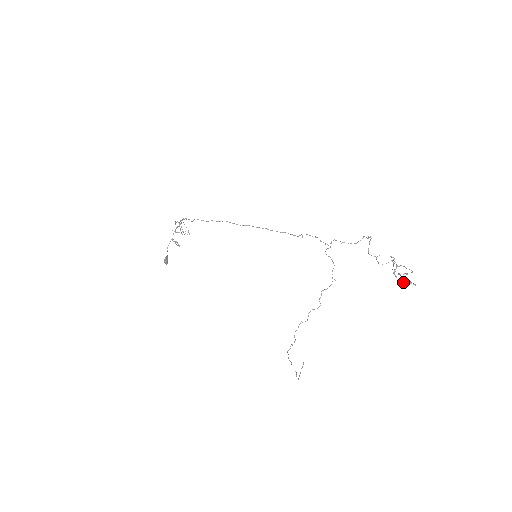
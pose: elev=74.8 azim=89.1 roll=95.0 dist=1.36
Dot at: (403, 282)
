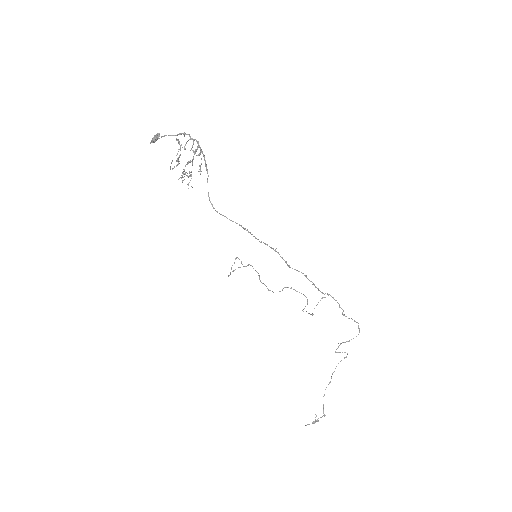
Dot at: occluded
